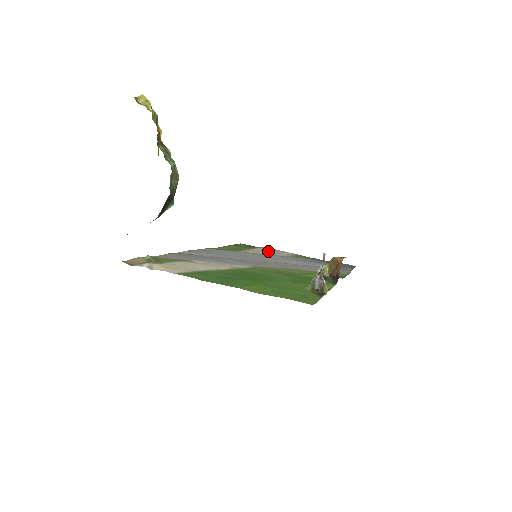
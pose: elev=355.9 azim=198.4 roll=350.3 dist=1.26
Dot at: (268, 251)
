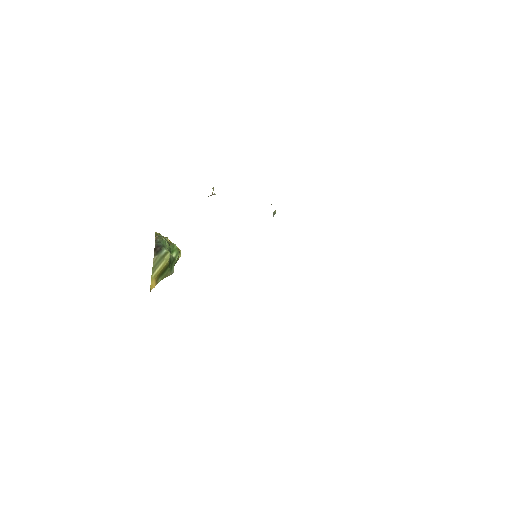
Dot at: occluded
